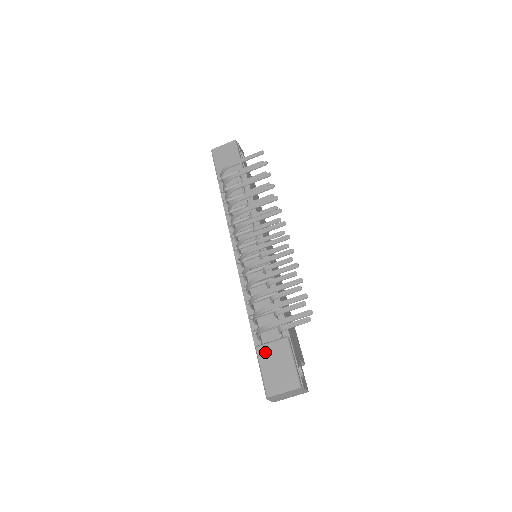
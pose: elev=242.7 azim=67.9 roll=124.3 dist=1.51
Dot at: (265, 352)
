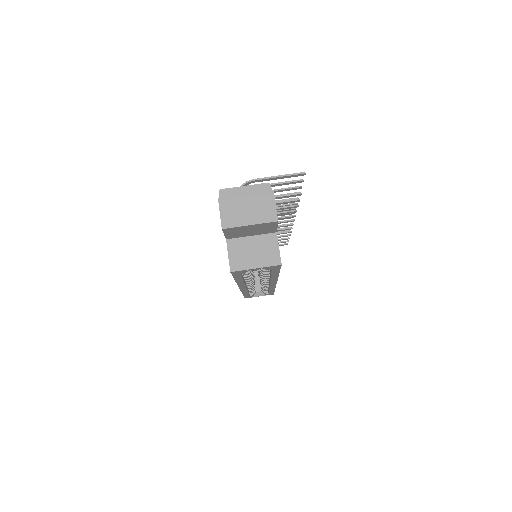
Dot at: occluded
